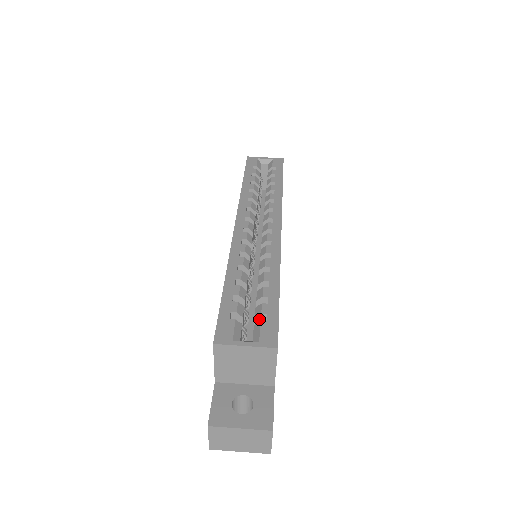
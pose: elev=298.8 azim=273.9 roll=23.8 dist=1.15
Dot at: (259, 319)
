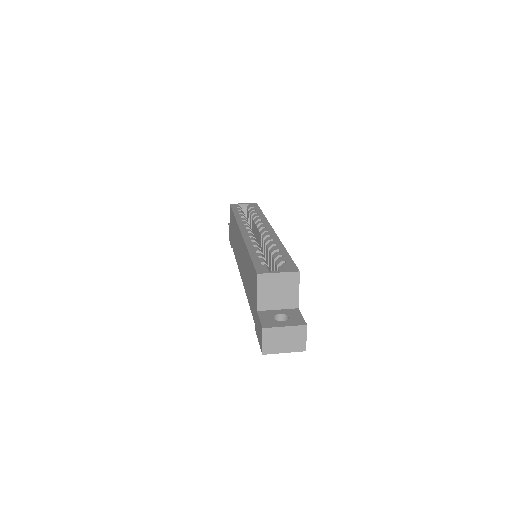
Dot at: occluded
